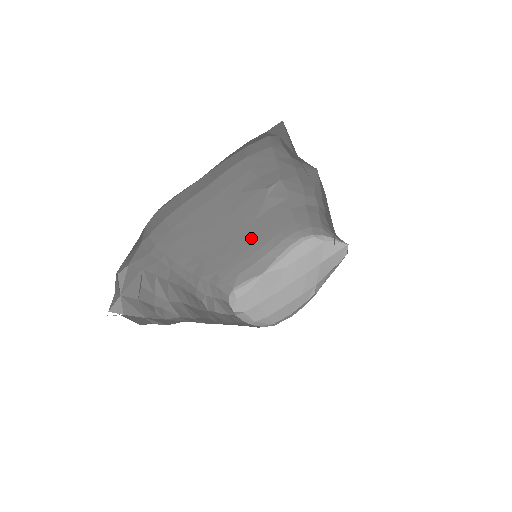
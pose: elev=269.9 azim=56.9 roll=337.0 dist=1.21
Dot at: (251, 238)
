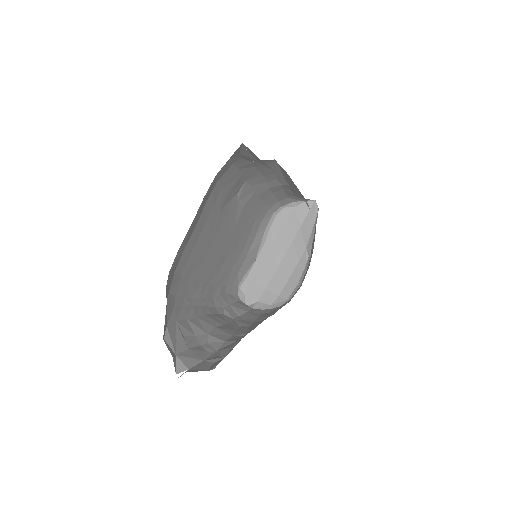
Dot at: (237, 240)
